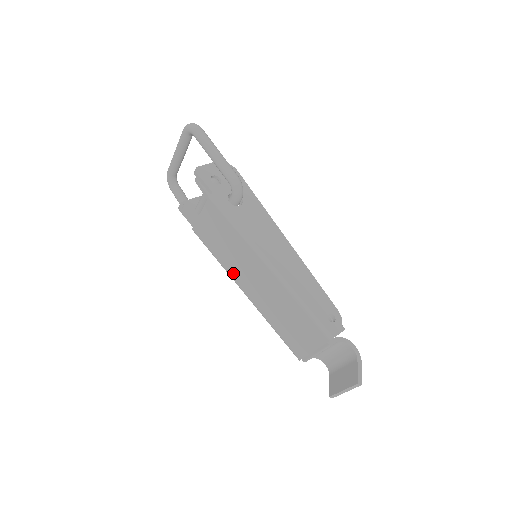
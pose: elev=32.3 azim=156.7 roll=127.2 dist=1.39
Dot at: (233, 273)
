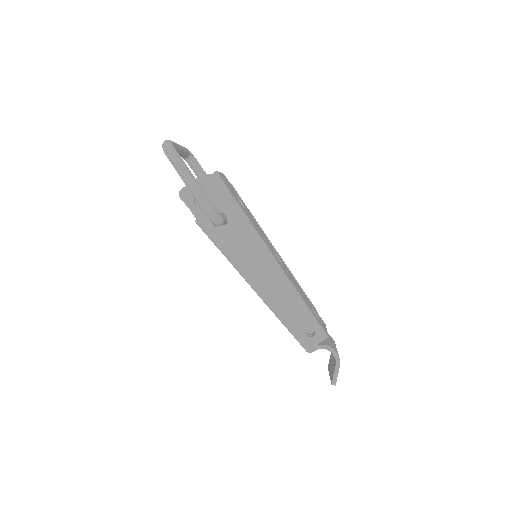
Dot at: occluded
